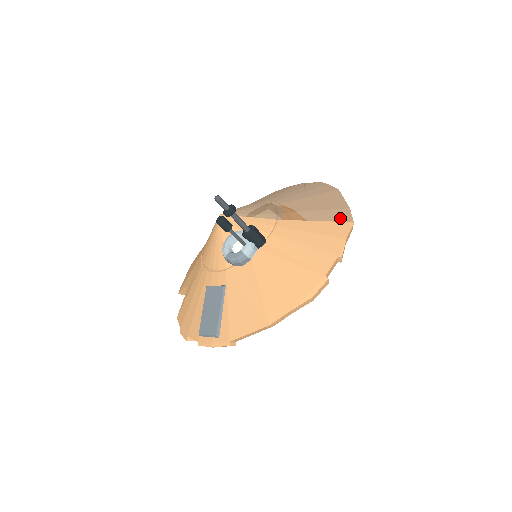
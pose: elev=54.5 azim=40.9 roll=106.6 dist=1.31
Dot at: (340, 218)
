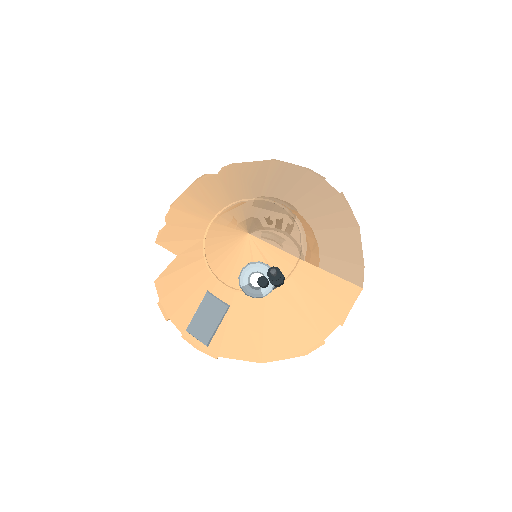
Dot at: (354, 278)
